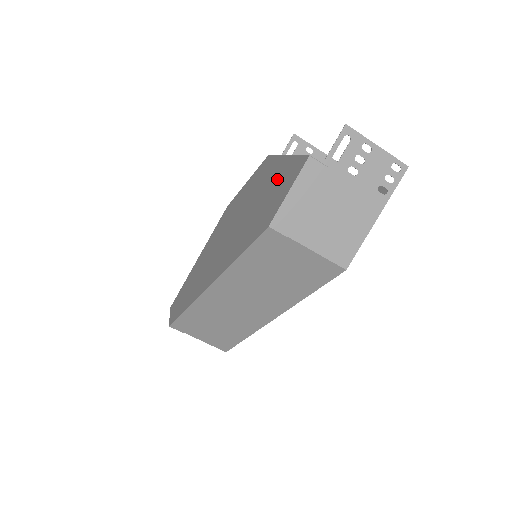
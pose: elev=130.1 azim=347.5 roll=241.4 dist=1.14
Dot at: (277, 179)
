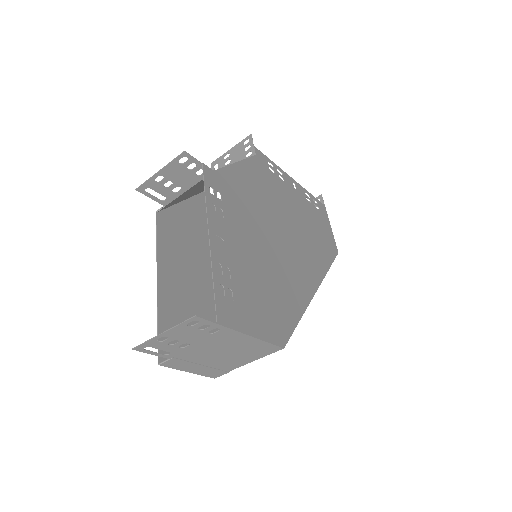
Dot at: (178, 311)
